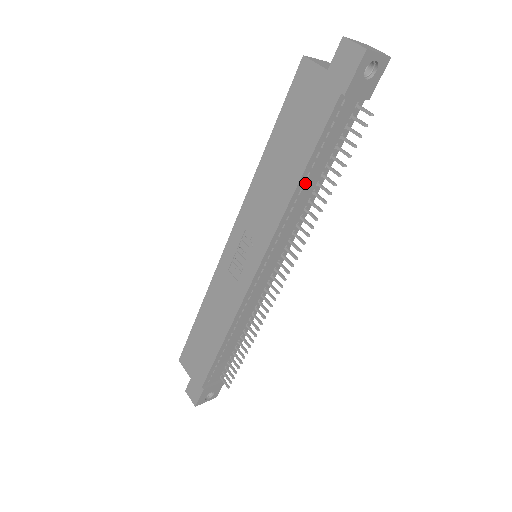
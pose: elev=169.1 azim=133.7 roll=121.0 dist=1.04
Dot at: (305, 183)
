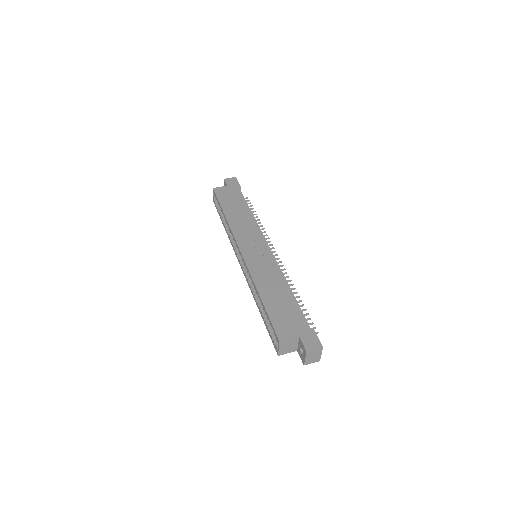
Dot at: occluded
